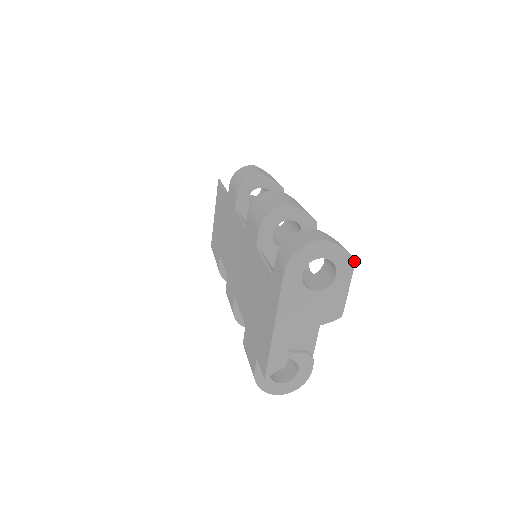
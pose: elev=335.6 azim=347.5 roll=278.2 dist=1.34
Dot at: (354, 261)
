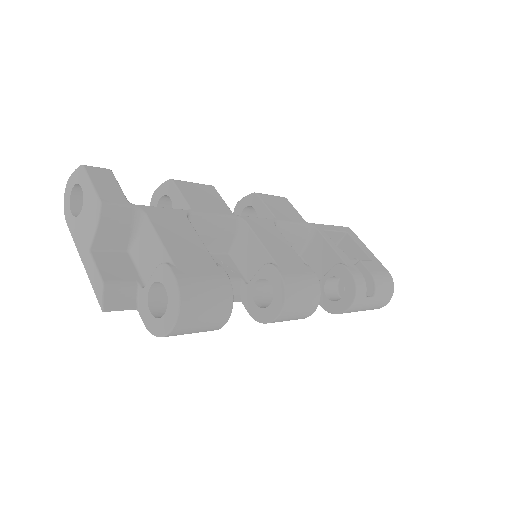
Dot at: (82, 166)
